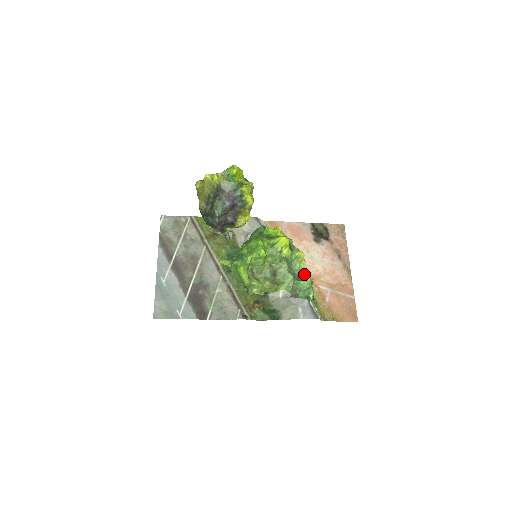
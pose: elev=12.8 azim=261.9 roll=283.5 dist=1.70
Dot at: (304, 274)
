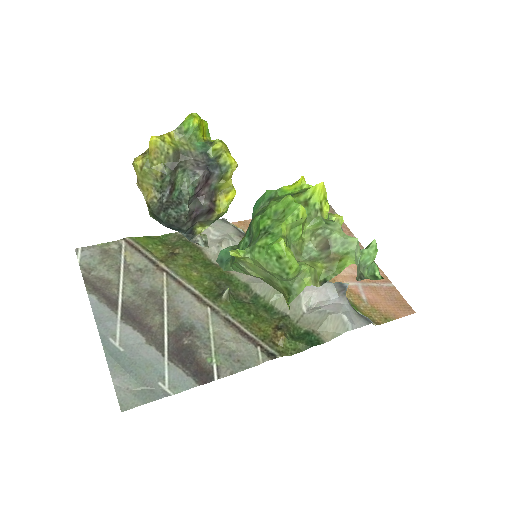
Dot at: occluded
